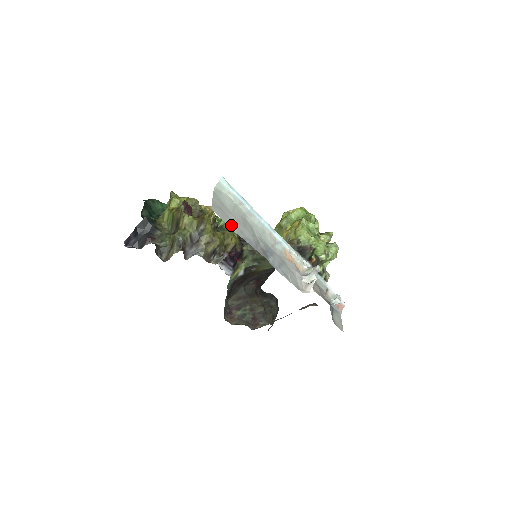
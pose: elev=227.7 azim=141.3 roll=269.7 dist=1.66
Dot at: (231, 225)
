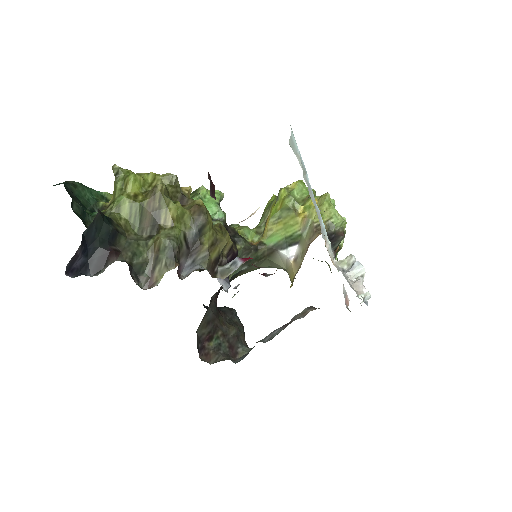
Dot at: occluded
